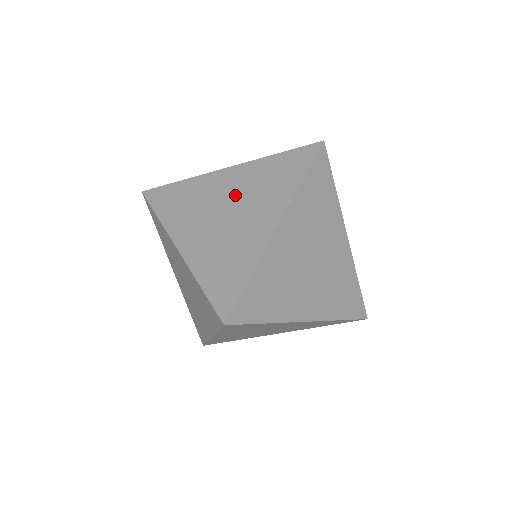
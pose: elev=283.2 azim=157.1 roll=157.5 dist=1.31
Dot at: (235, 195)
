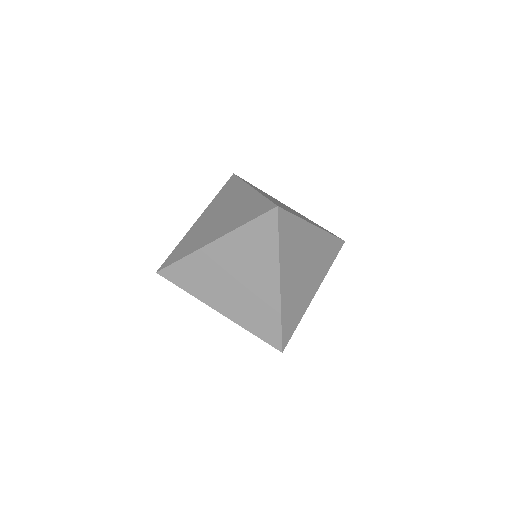
Dot at: (232, 208)
